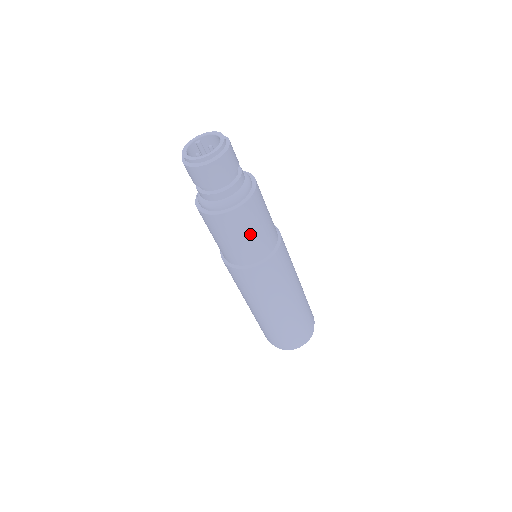
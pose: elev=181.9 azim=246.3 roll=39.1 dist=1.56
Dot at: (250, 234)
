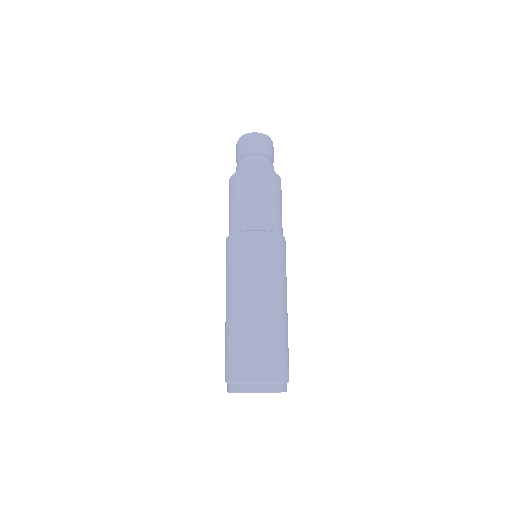
Dot at: (270, 200)
